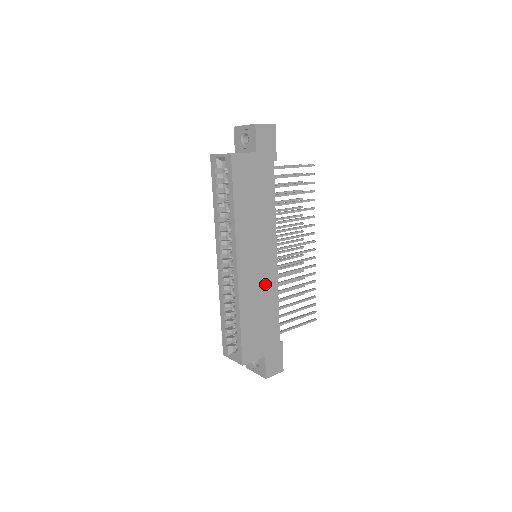
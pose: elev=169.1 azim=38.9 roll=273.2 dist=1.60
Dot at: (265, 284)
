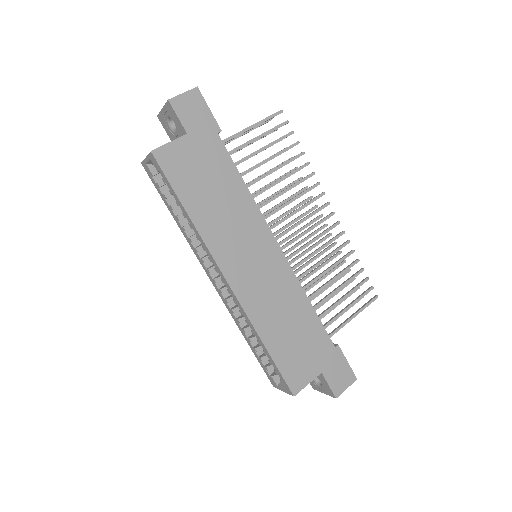
Dot at: (279, 286)
